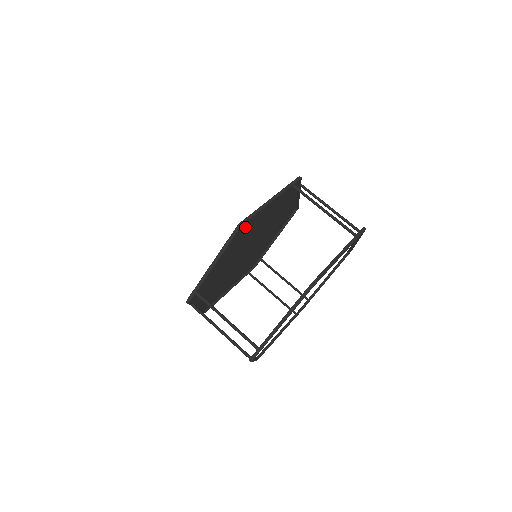
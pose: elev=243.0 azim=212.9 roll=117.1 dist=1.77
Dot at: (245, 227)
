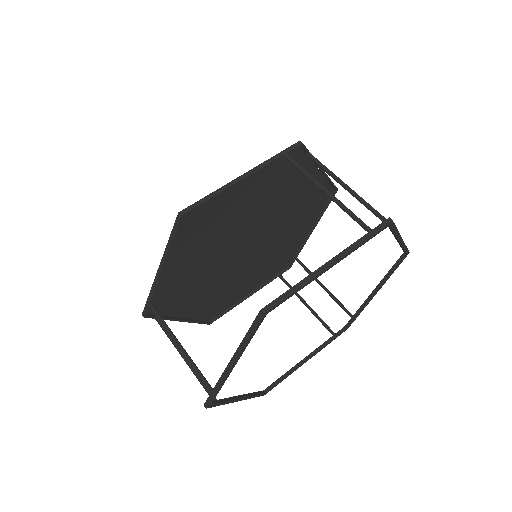
Dot at: (204, 217)
